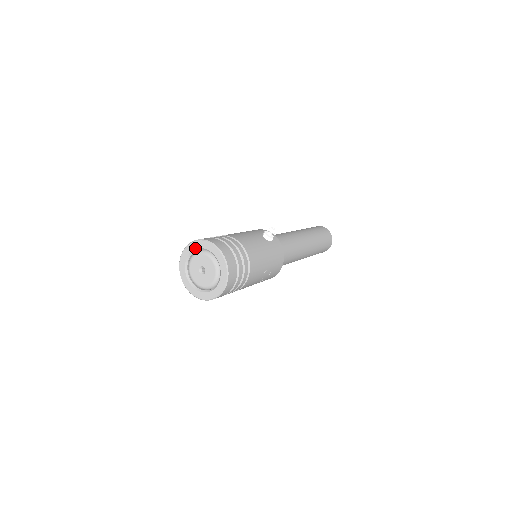
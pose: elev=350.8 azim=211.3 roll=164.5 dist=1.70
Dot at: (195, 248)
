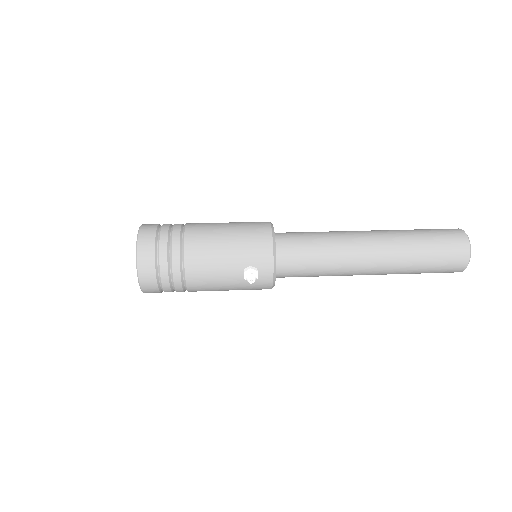
Dot at: occluded
